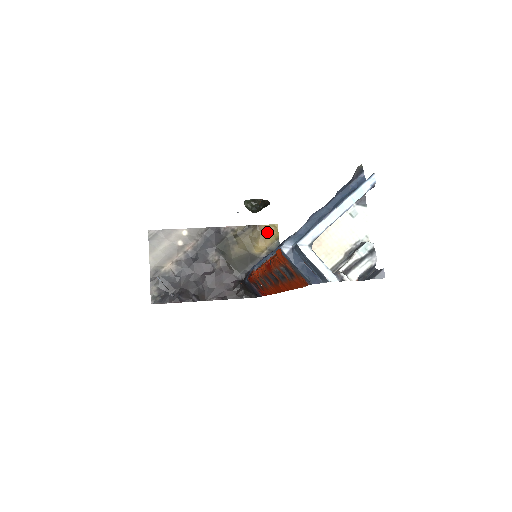
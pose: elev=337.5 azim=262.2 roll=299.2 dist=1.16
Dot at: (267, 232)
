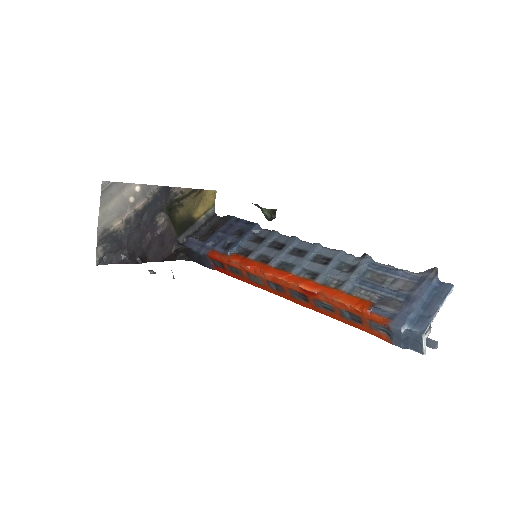
Dot at: (207, 197)
